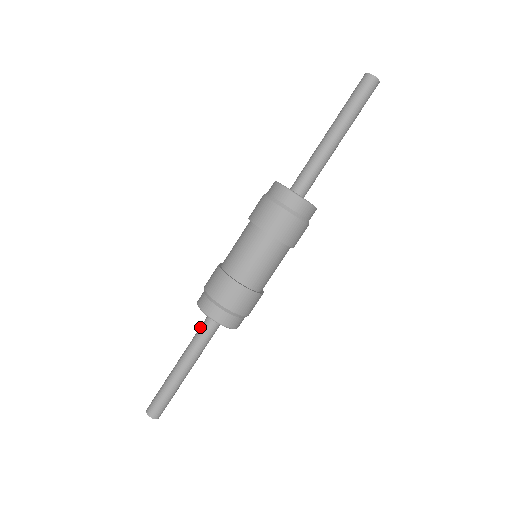
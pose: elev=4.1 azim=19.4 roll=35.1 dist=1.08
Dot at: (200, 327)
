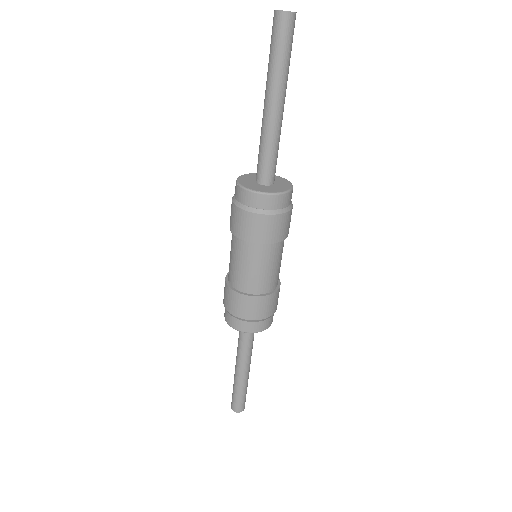
Dot at: (244, 338)
